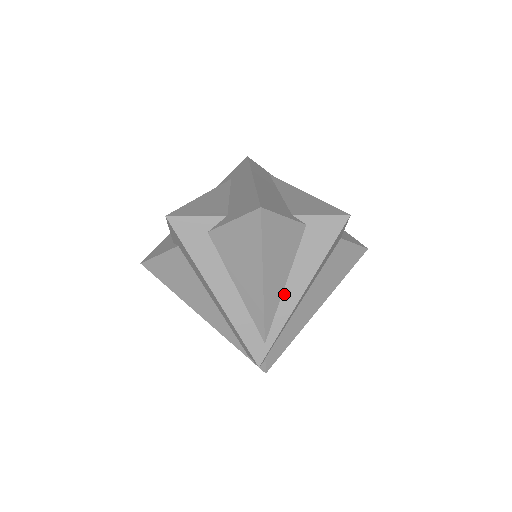
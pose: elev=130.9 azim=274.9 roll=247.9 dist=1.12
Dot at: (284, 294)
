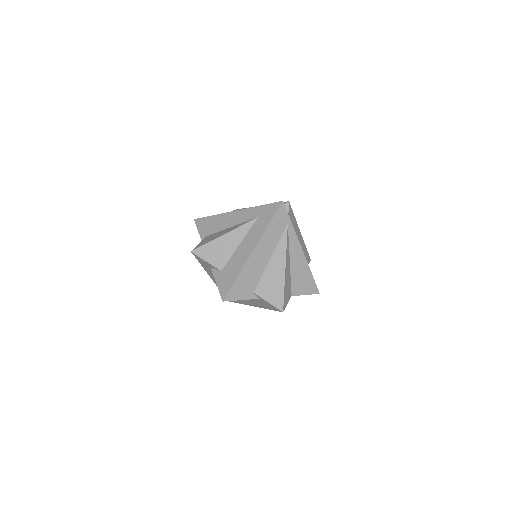
Dot at: (244, 300)
